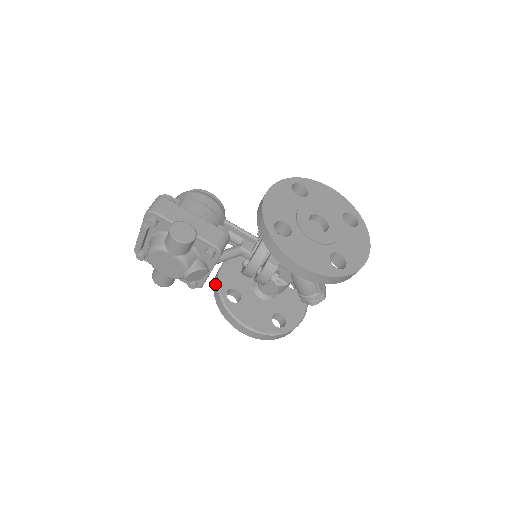
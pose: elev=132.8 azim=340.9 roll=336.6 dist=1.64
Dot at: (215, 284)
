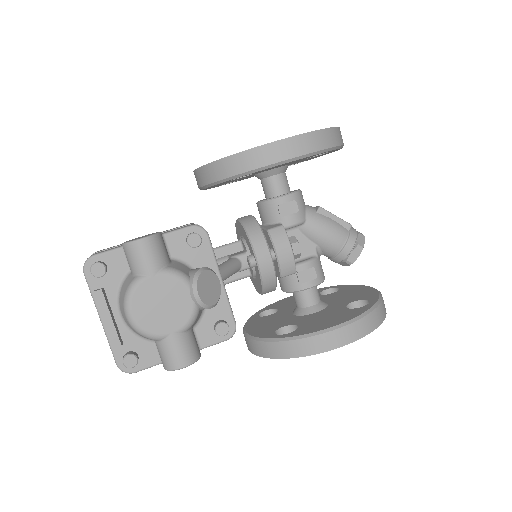
Dot at: (256, 348)
